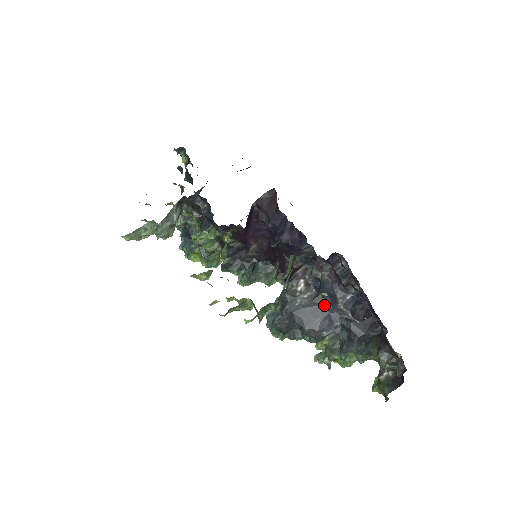
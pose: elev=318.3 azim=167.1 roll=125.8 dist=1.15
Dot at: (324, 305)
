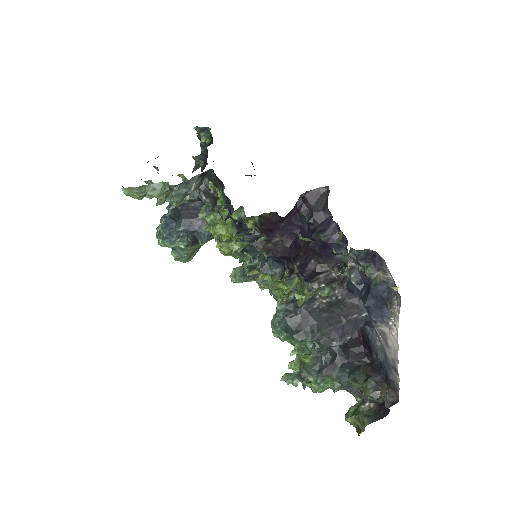
Dot at: (340, 315)
